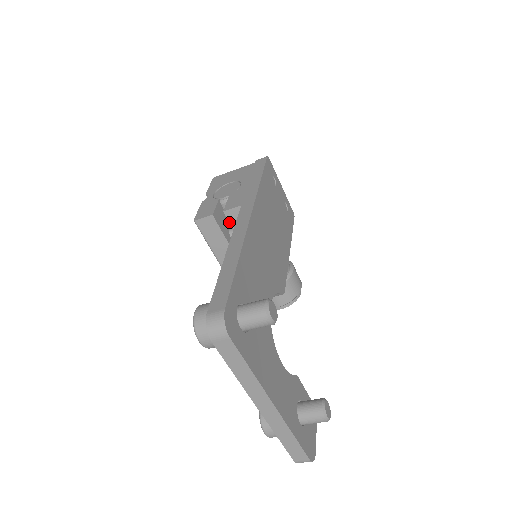
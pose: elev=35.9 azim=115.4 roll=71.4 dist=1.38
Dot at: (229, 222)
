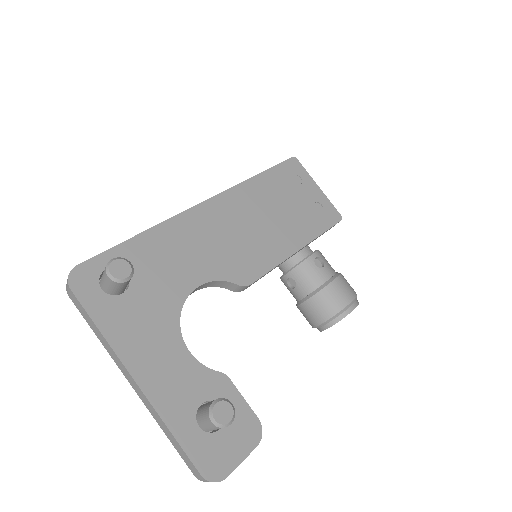
Dot at: occluded
